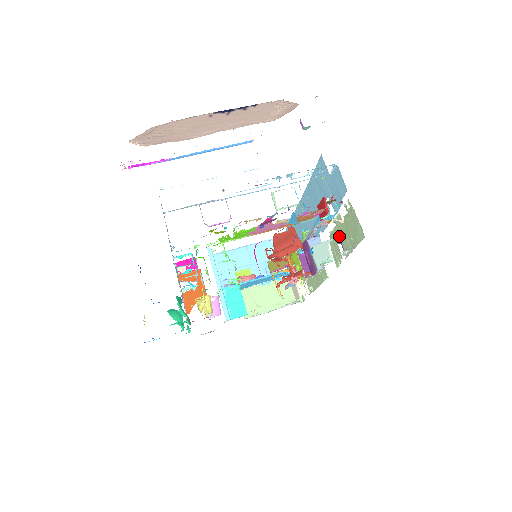
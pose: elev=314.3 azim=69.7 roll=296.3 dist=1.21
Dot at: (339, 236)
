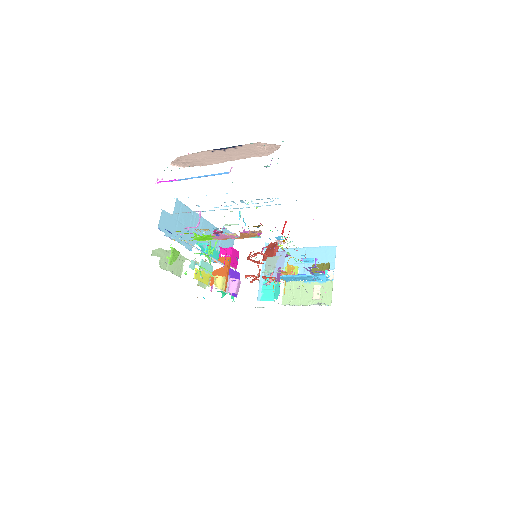
Dot at: occluded
